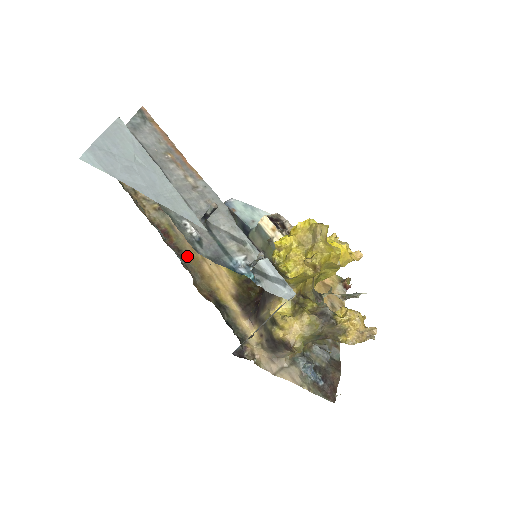
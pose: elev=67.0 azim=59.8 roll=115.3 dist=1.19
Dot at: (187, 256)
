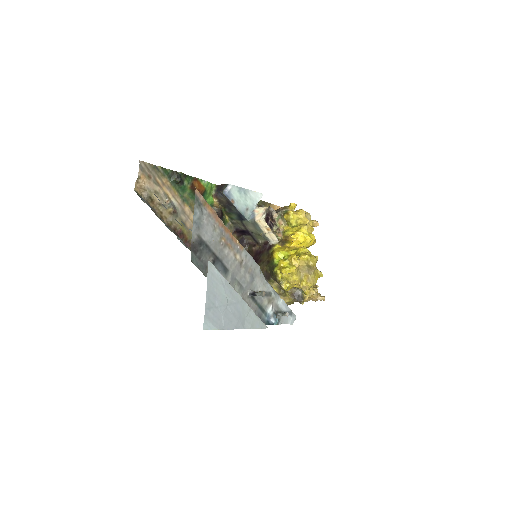
Dot at: occluded
